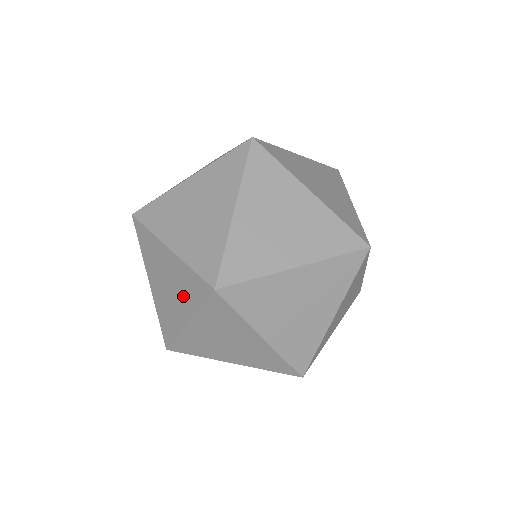
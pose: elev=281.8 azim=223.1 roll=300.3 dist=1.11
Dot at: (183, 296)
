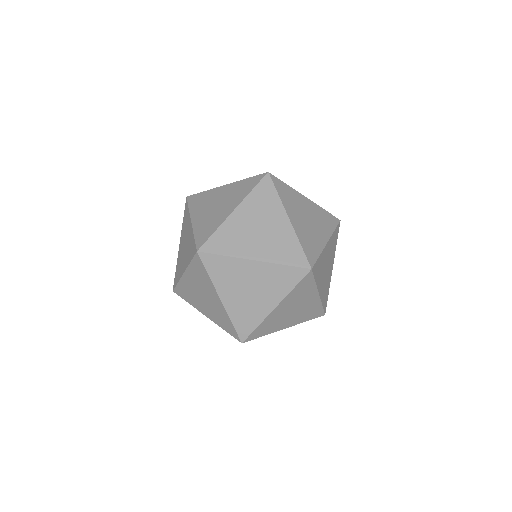
Dot at: (272, 289)
